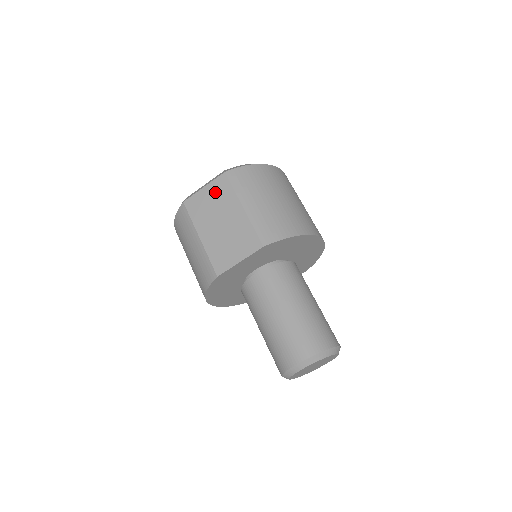
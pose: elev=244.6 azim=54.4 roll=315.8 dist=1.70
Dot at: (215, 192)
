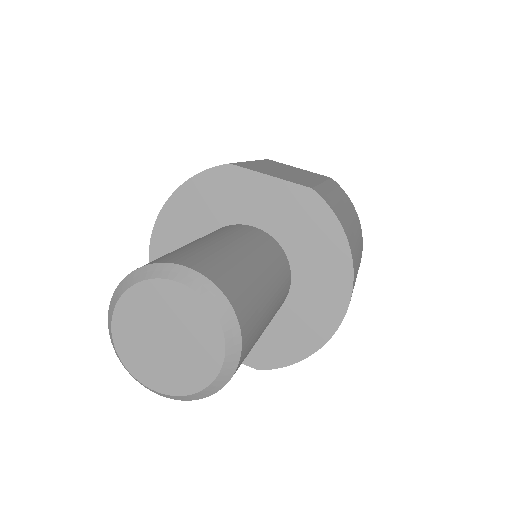
Dot at: (307, 172)
